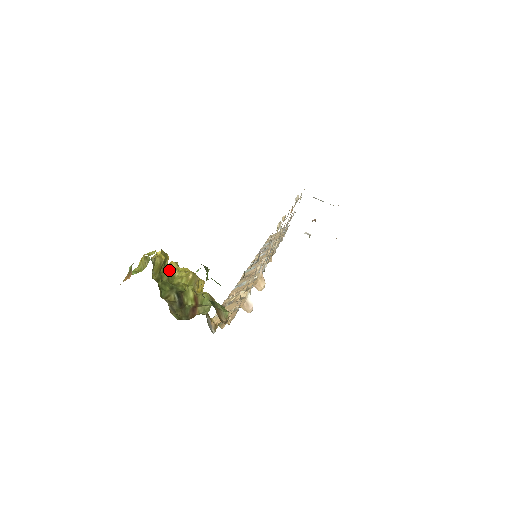
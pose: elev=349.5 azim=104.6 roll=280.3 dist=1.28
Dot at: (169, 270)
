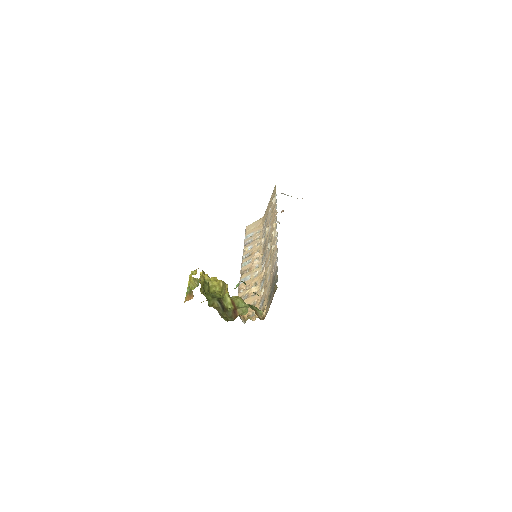
Dot at: (207, 283)
